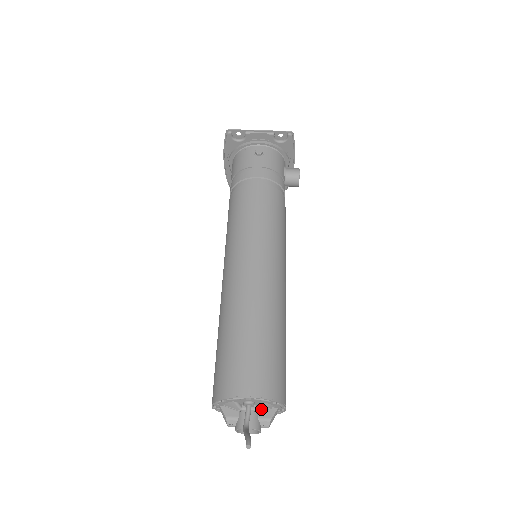
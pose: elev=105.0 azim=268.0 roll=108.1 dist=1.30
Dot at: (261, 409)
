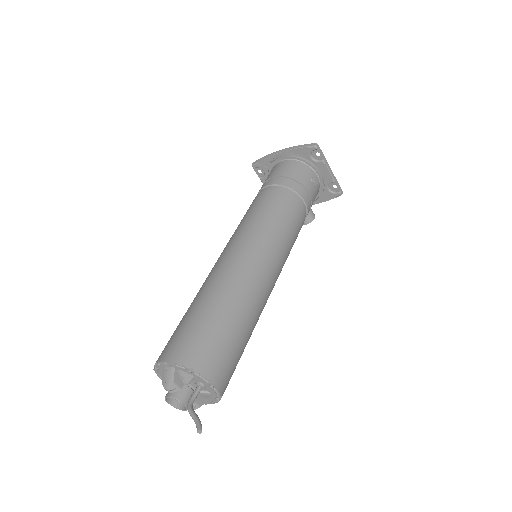
Dot at: (200, 394)
